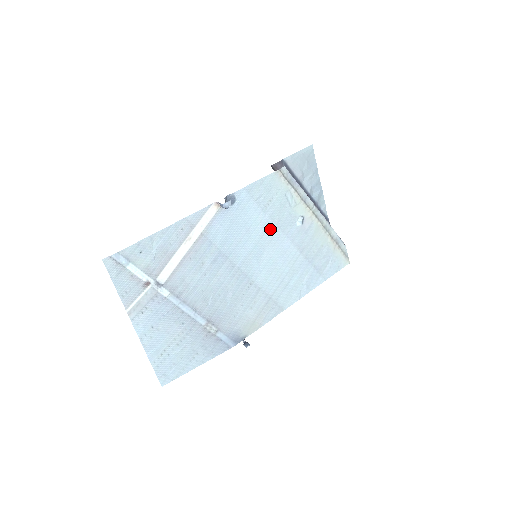
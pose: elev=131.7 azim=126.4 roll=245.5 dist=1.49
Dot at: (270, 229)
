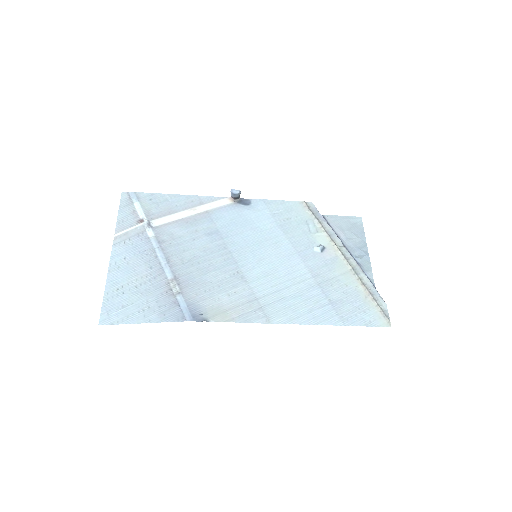
Dot at: (279, 239)
